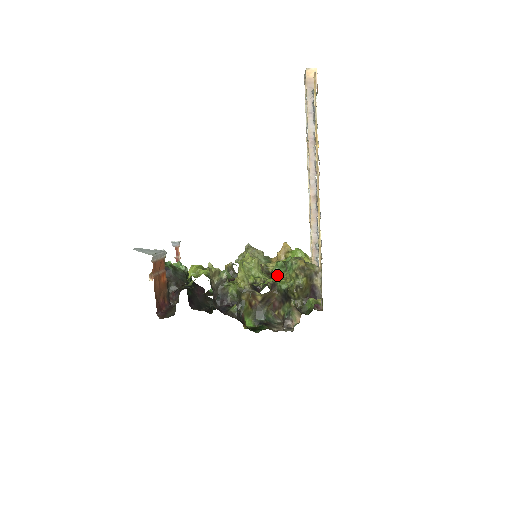
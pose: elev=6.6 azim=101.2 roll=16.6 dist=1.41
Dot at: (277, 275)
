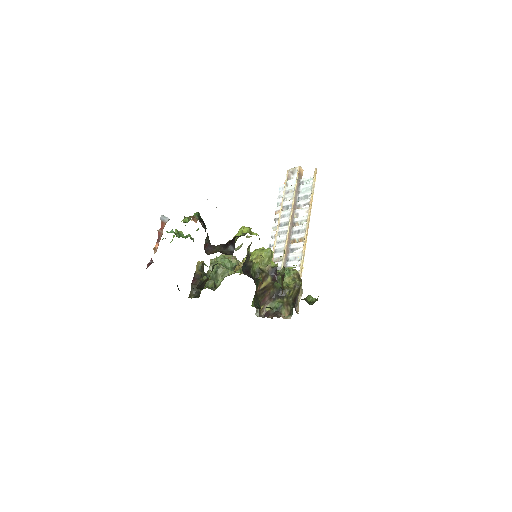
Dot at: occluded
